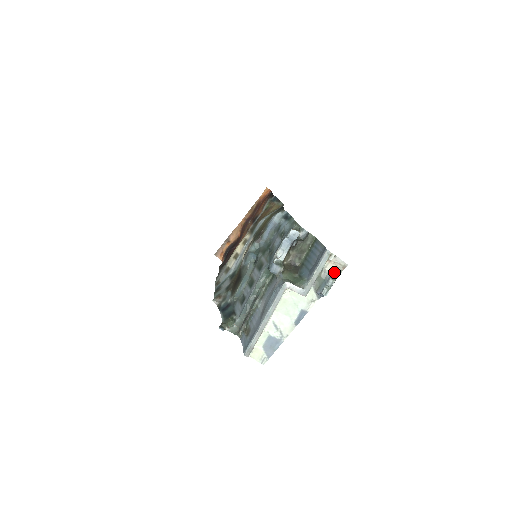
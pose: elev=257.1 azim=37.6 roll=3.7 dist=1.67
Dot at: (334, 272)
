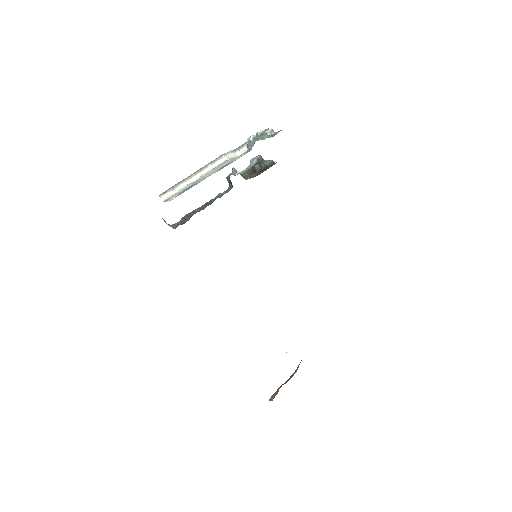
Dot at: occluded
